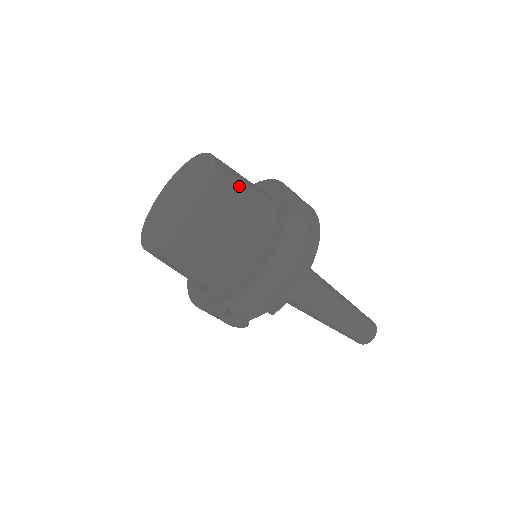
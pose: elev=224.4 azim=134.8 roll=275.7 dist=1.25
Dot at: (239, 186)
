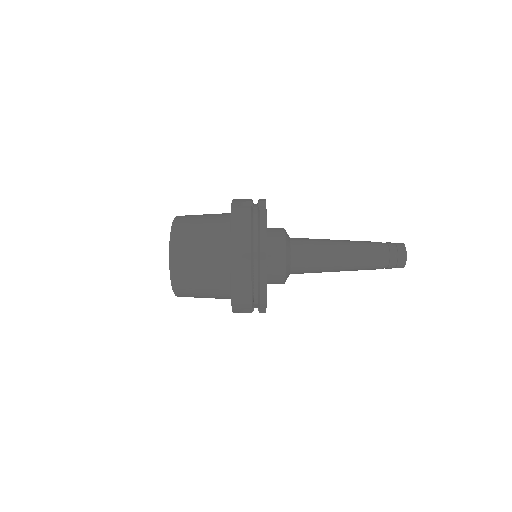
Dot at: (194, 242)
